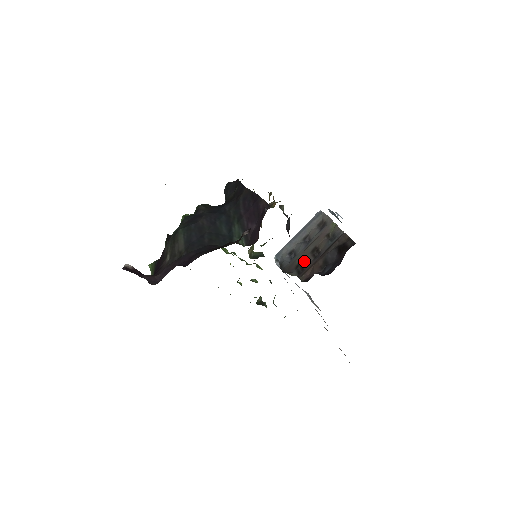
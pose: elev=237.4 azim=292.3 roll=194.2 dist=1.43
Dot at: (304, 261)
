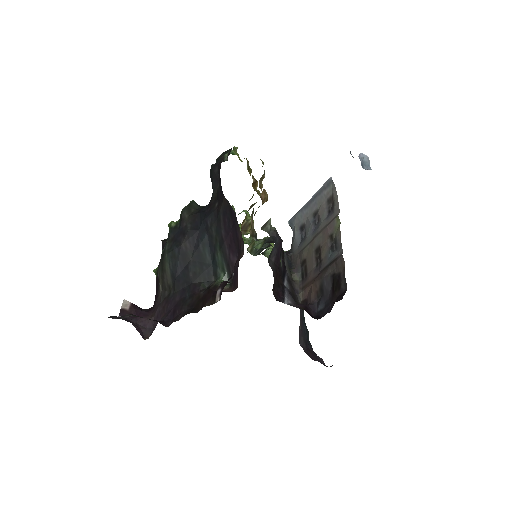
Dot at: (308, 262)
